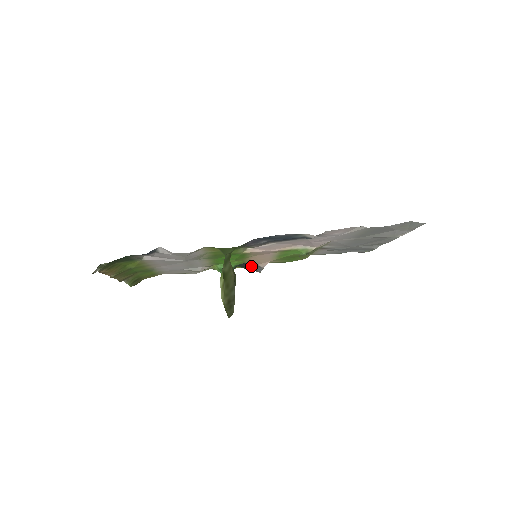
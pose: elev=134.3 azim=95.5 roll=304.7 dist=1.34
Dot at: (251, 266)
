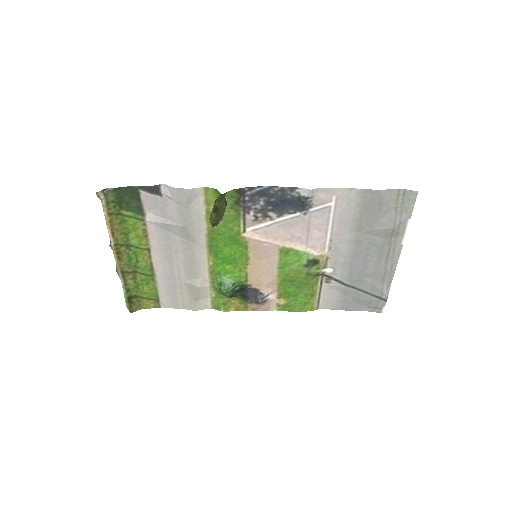
Dot at: (253, 295)
